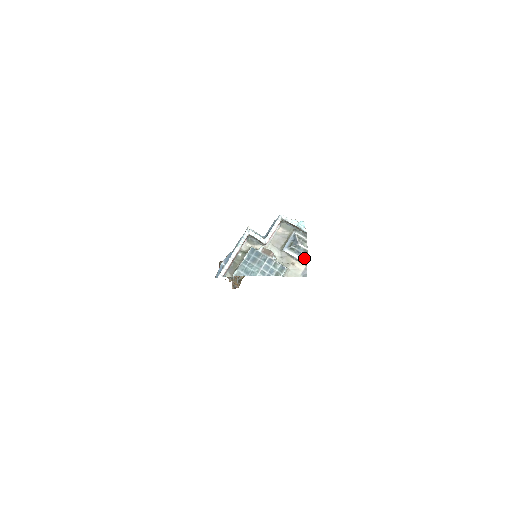
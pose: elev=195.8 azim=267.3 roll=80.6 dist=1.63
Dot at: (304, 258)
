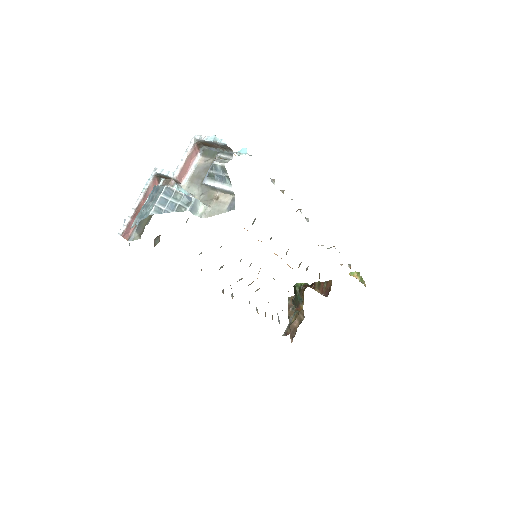
Dot at: (228, 183)
